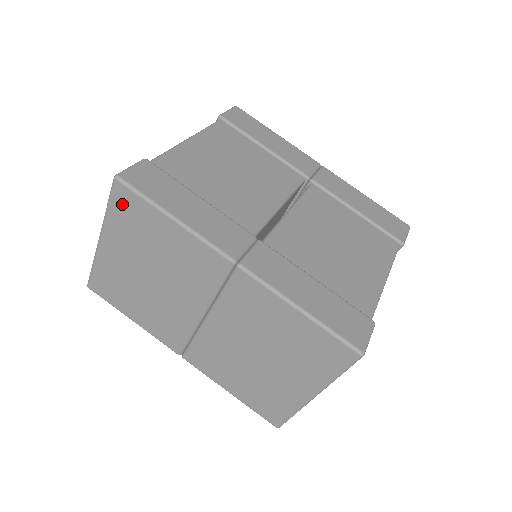
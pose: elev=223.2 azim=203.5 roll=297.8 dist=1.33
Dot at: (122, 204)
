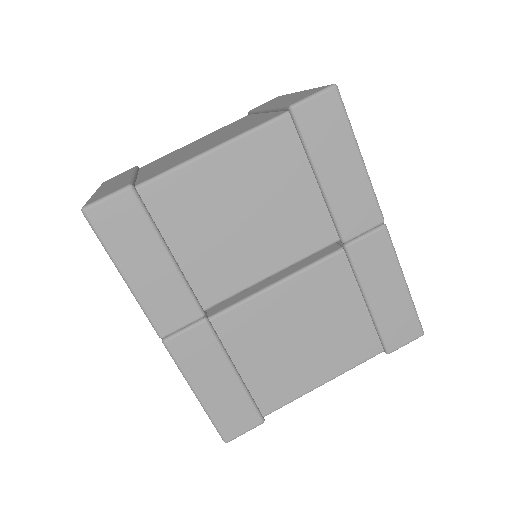
Dot at: occluded
